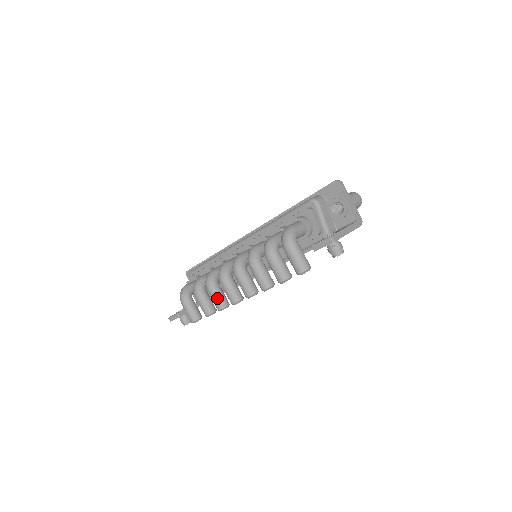
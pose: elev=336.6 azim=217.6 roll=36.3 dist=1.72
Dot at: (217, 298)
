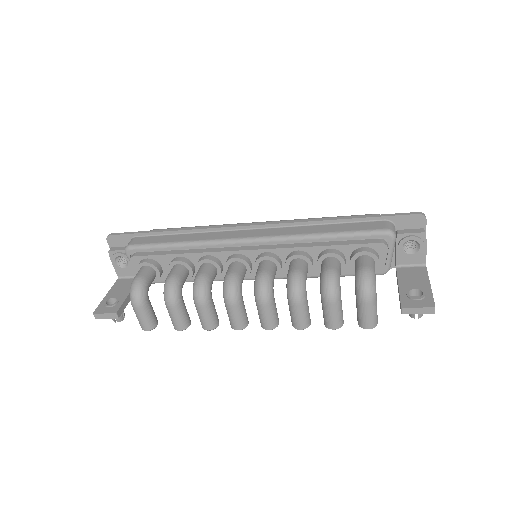
Dot at: (210, 317)
